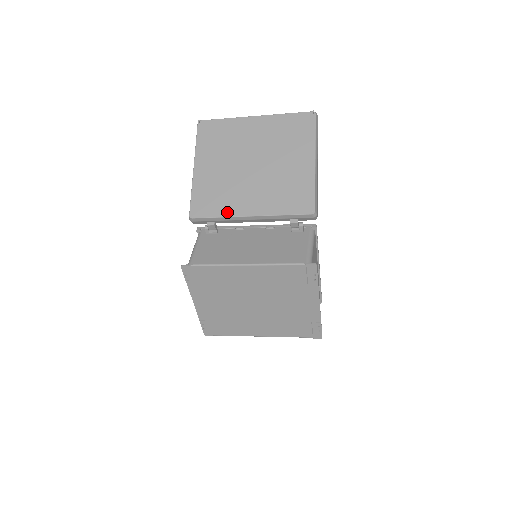
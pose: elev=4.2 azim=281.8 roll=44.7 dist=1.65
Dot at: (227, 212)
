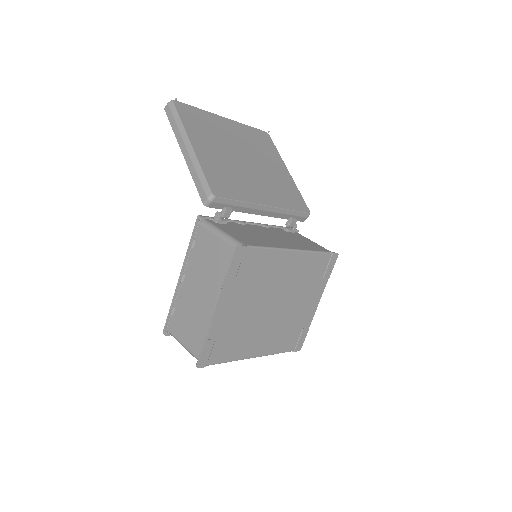
Dot at: (247, 198)
